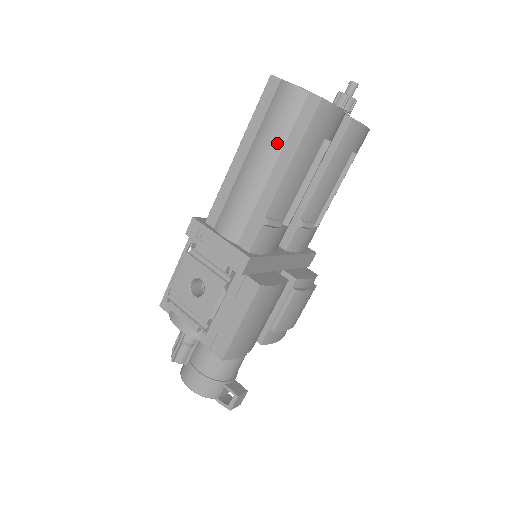
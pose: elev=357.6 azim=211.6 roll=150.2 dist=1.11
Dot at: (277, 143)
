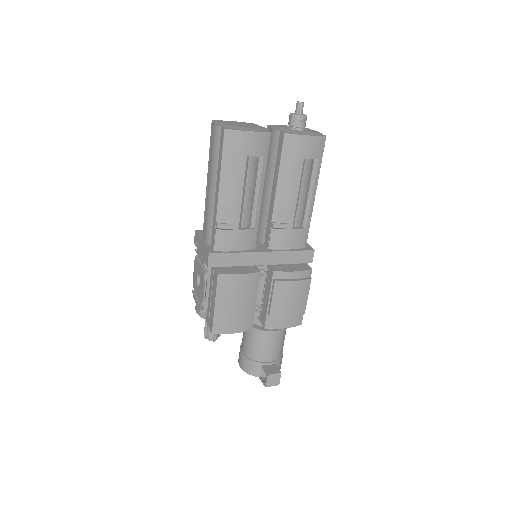
Dot at: (214, 168)
